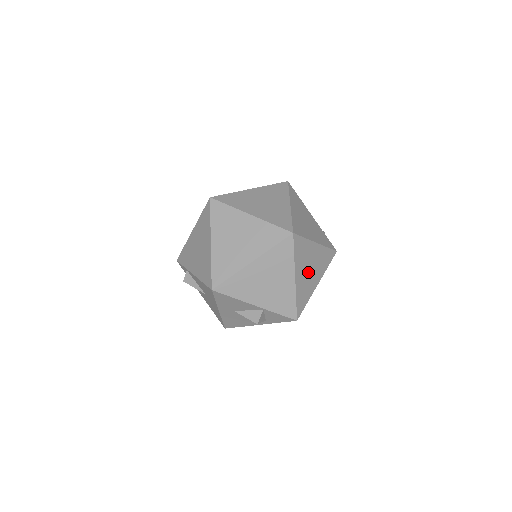
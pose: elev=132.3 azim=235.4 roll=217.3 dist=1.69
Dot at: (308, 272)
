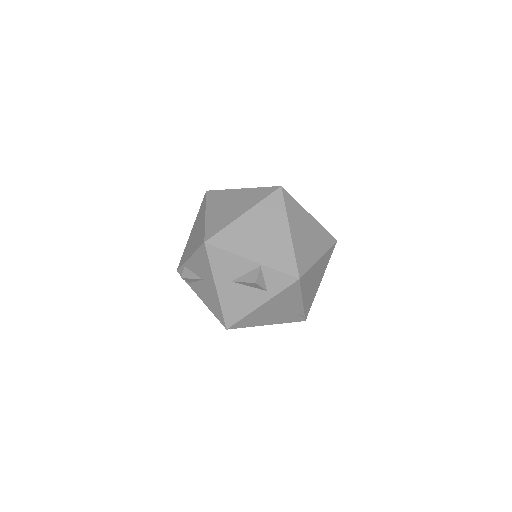
Dot at: (305, 236)
